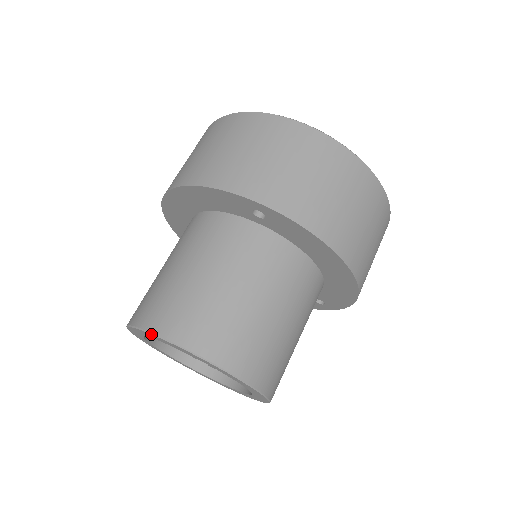
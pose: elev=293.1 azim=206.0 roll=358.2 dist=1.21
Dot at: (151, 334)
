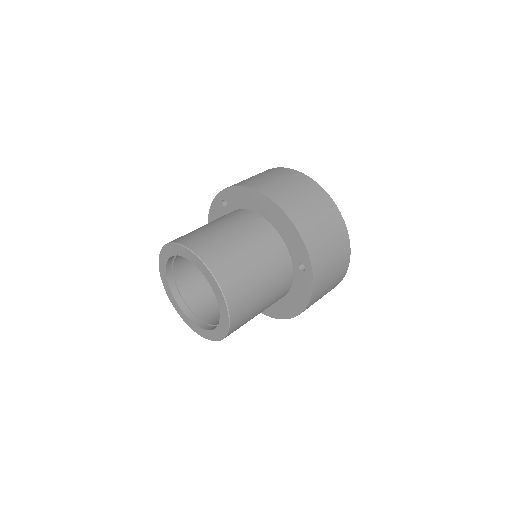
Dot at: (159, 260)
